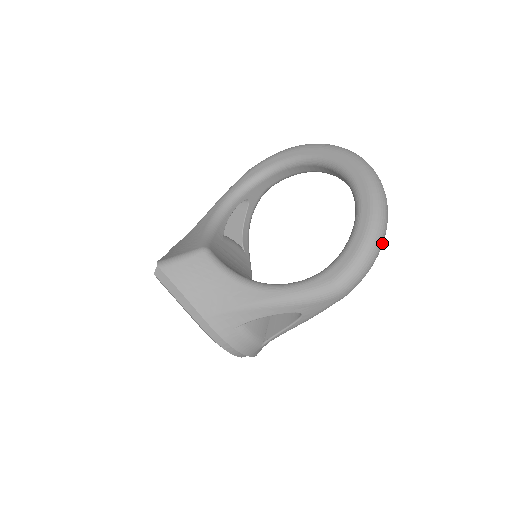
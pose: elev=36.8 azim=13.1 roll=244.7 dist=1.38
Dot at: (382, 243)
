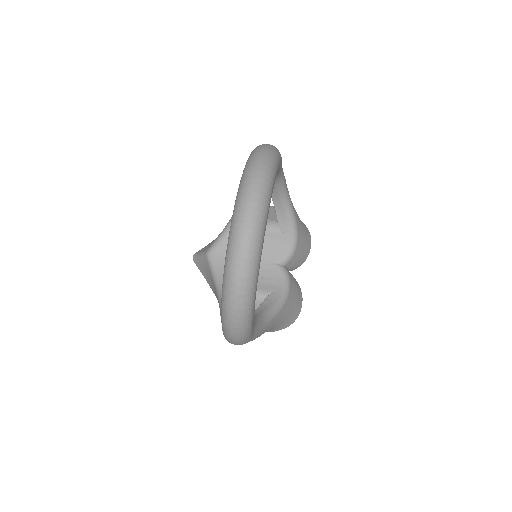
Dot at: (237, 321)
